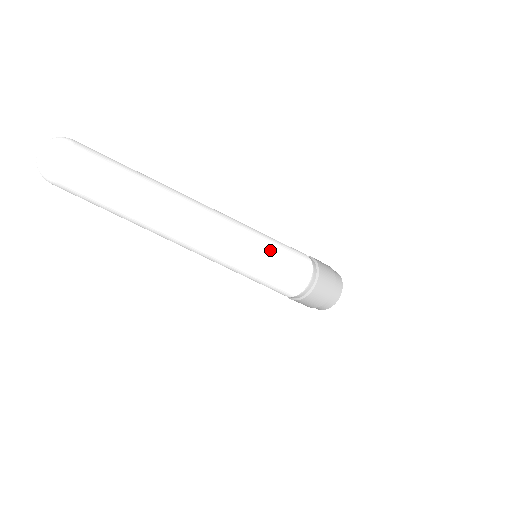
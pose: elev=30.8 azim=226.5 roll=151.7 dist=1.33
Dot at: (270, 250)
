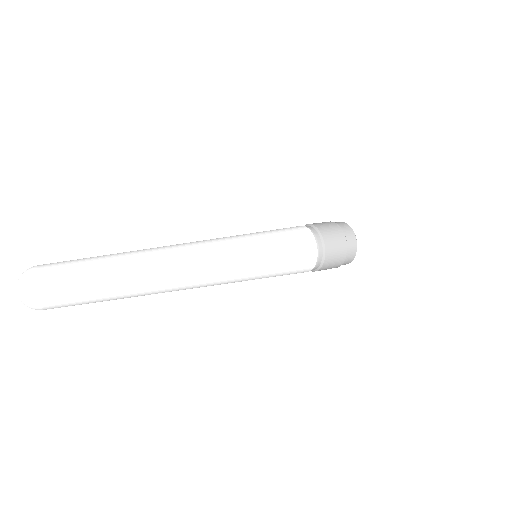
Dot at: (263, 252)
